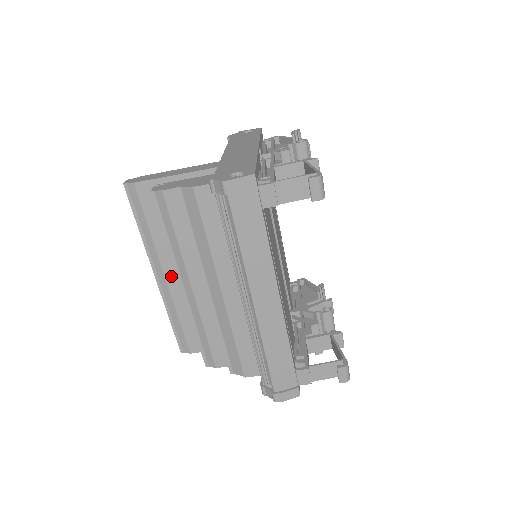
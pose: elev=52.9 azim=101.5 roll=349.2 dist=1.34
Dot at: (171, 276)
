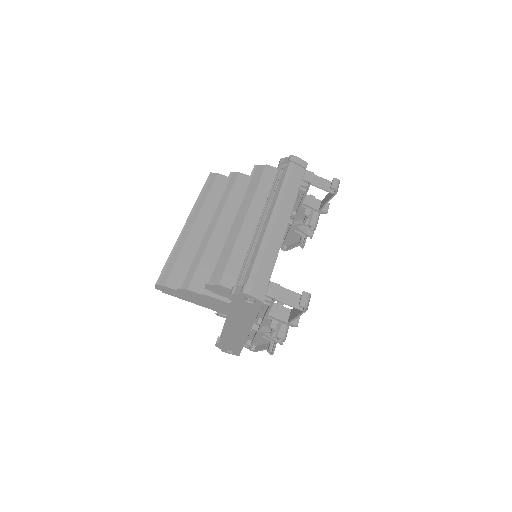
Dot at: (198, 227)
